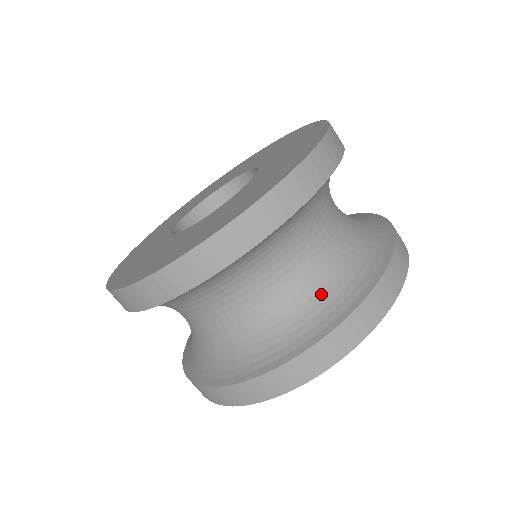
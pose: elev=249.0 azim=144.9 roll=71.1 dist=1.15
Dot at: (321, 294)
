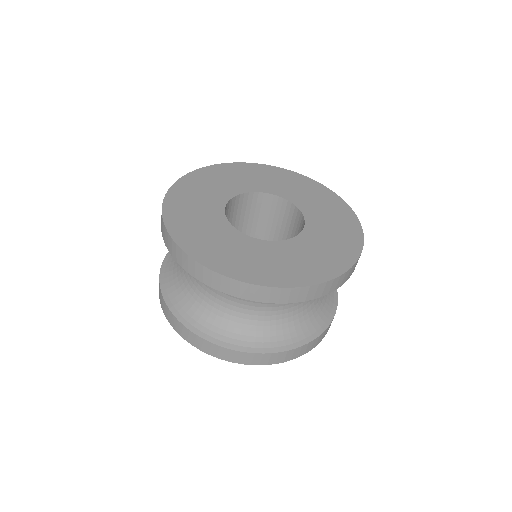
Dot at: (285, 326)
